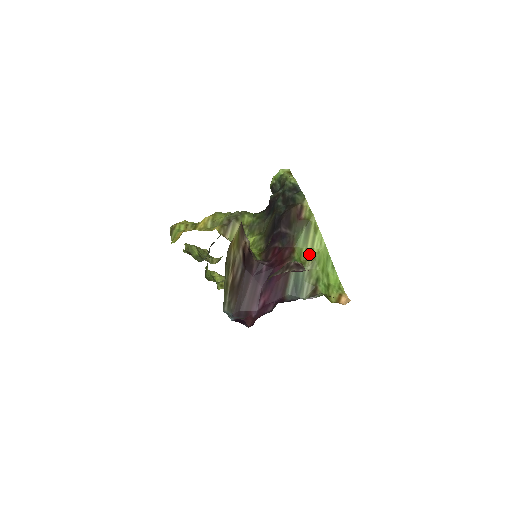
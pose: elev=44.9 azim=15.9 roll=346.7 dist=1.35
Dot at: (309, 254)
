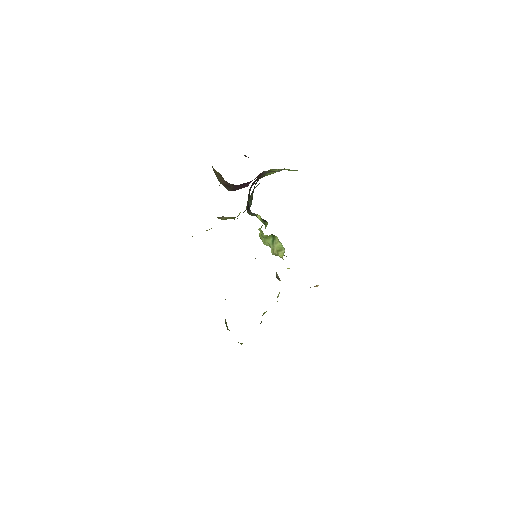
Dot at: (275, 172)
